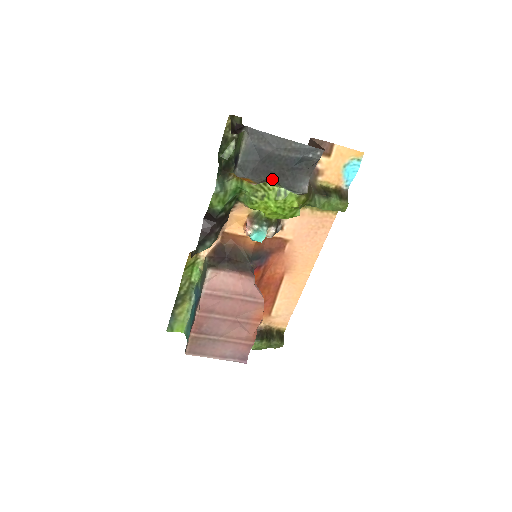
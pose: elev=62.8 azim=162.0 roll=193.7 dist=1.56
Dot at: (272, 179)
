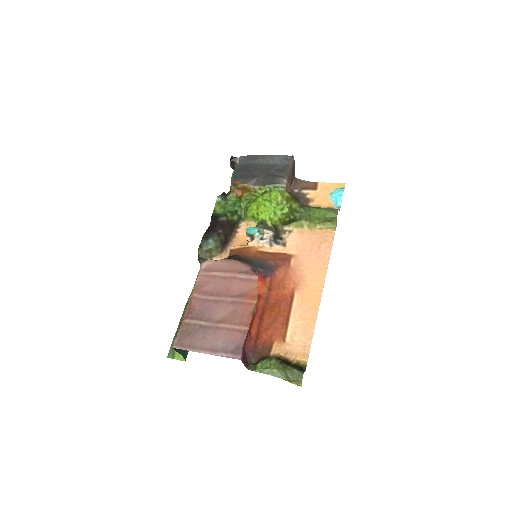
Dot at: (258, 181)
